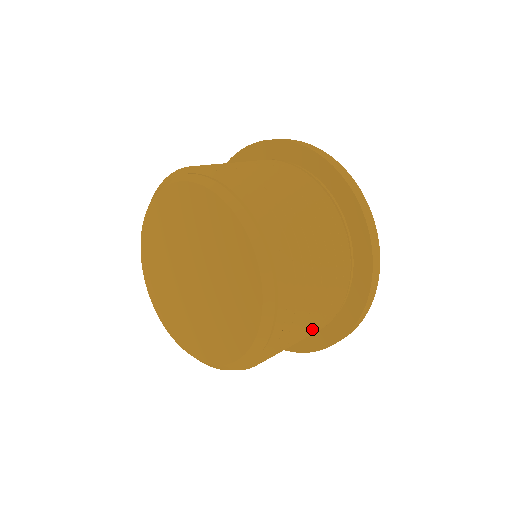
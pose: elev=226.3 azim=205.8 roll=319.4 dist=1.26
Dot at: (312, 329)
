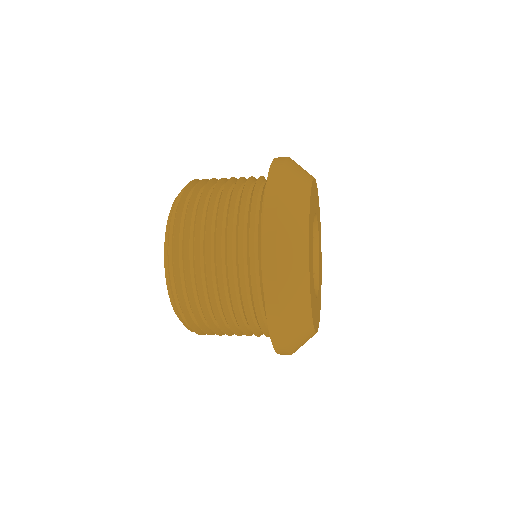
Dot at: (231, 298)
